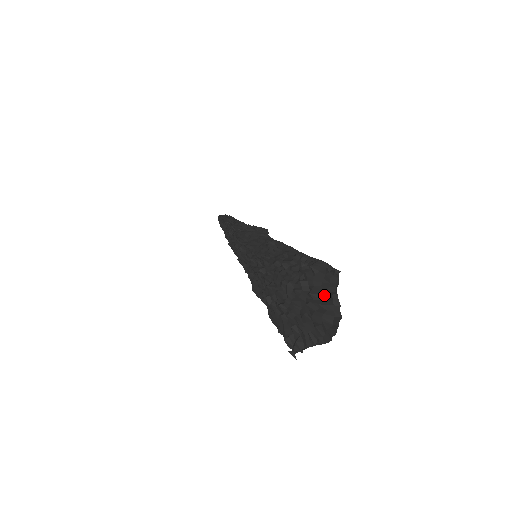
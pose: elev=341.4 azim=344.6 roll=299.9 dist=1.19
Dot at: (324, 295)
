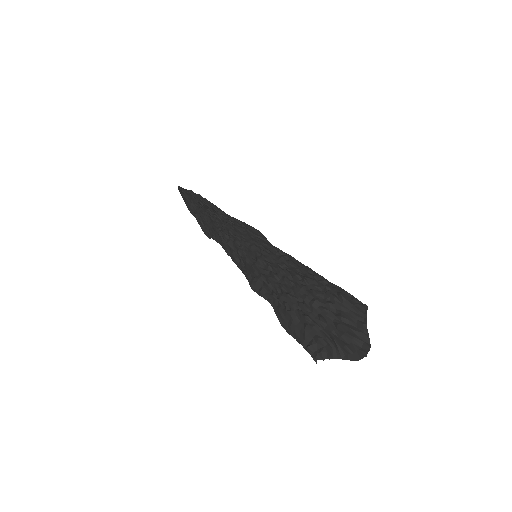
Dot at: (353, 321)
